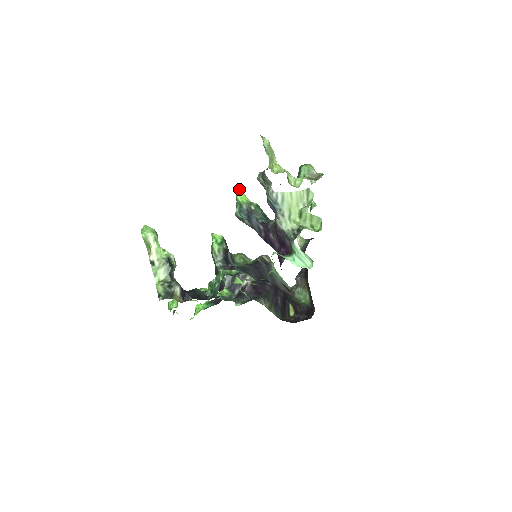
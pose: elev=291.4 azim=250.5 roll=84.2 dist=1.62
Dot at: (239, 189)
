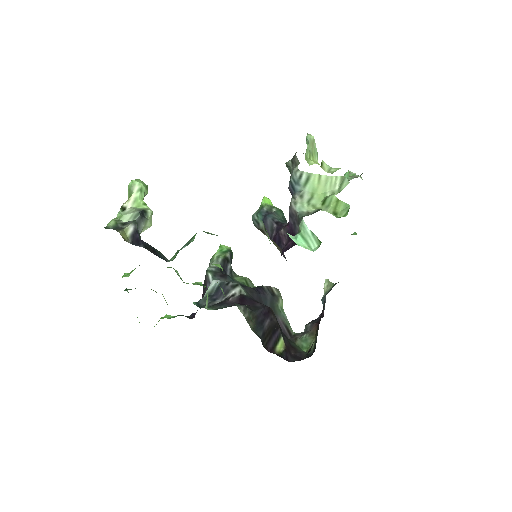
Dot at: (268, 198)
